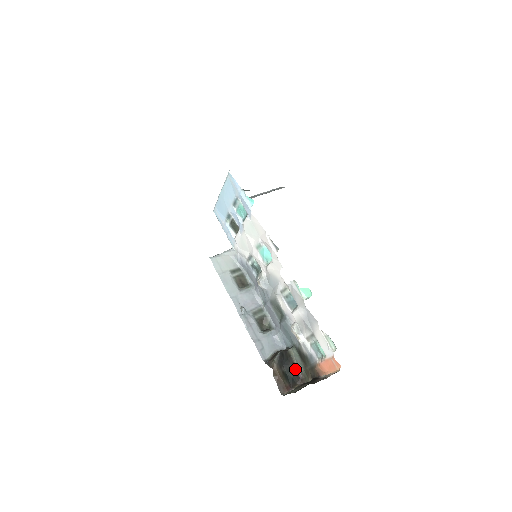
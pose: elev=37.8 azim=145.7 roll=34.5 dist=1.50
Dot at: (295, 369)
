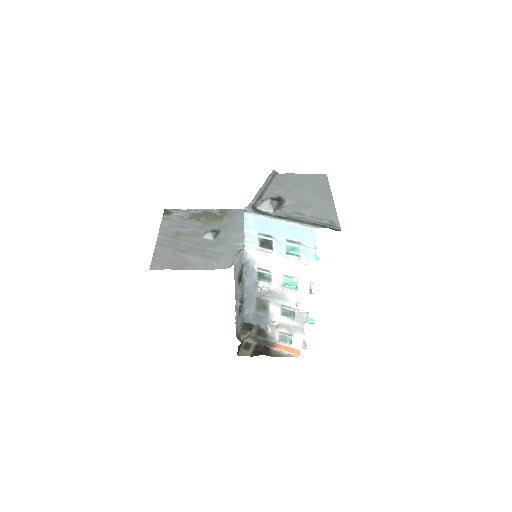
Dot at: occluded
